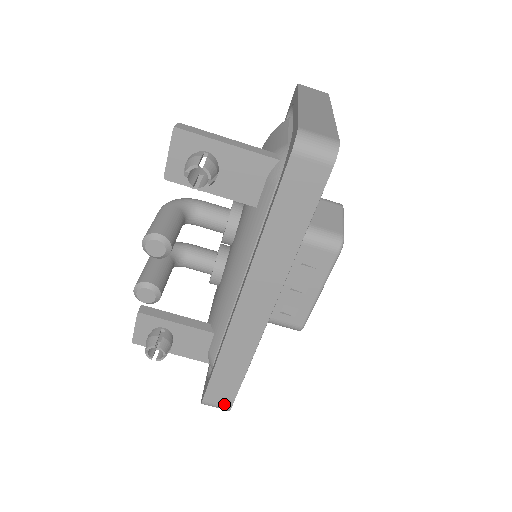
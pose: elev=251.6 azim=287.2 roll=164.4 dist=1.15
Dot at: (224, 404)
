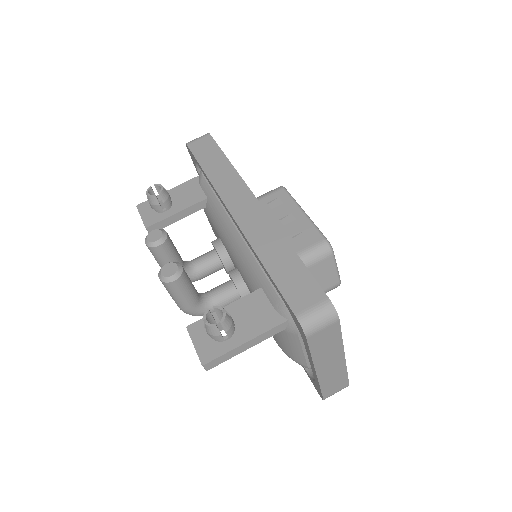
Dot at: (317, 299)
